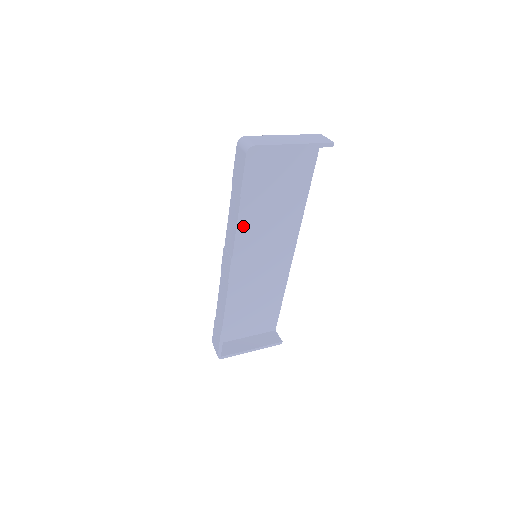
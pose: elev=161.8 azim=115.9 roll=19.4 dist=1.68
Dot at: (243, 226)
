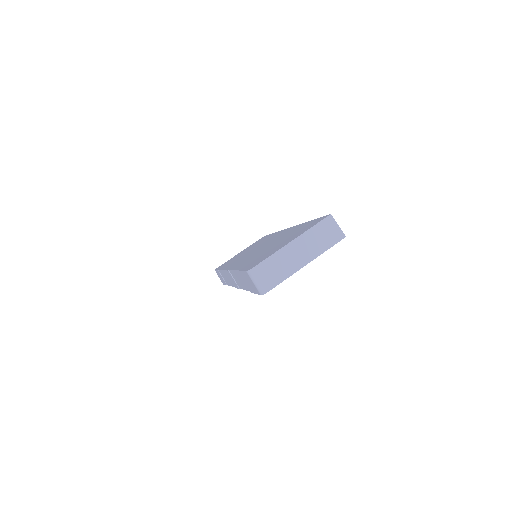
Dot at: occluded
